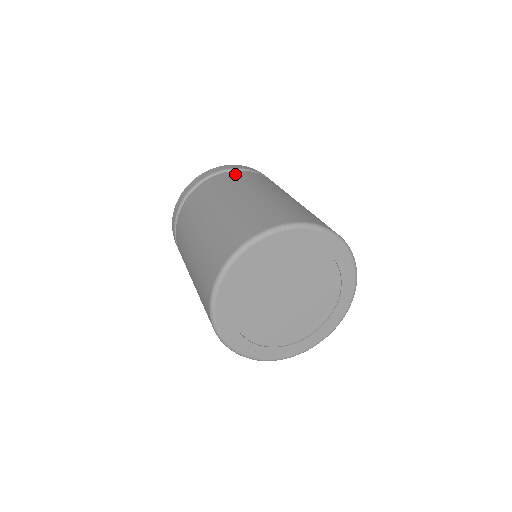
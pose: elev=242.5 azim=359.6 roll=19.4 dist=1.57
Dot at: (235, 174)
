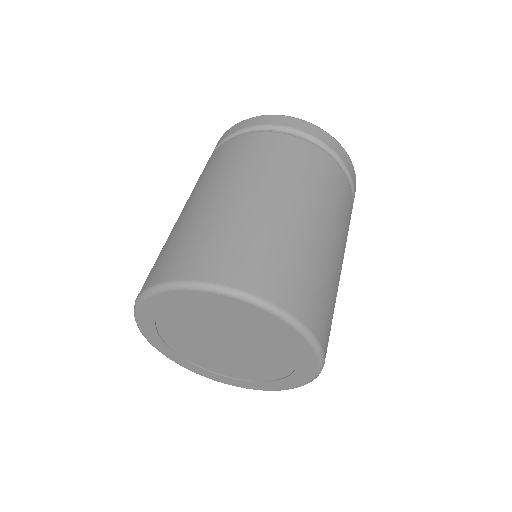
Dot at: (342, 182)
